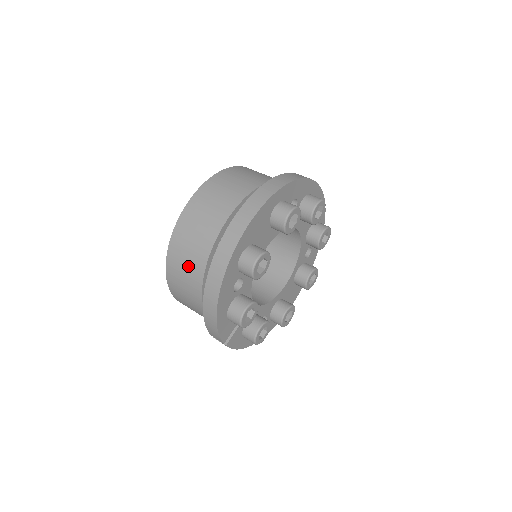
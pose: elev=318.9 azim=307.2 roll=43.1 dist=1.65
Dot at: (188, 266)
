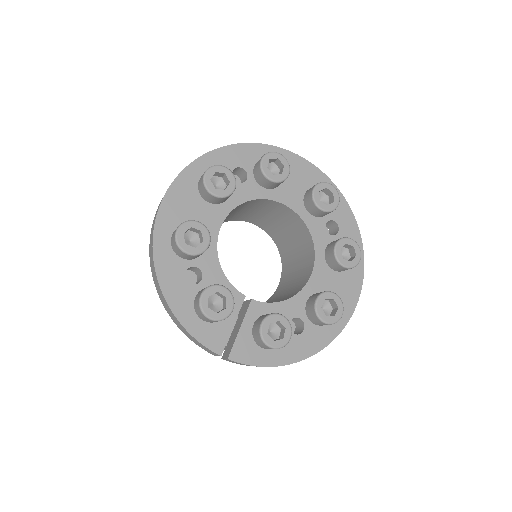
Dot at: occluded
